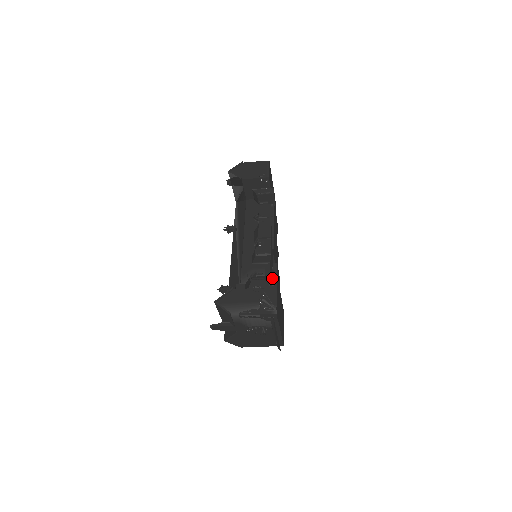
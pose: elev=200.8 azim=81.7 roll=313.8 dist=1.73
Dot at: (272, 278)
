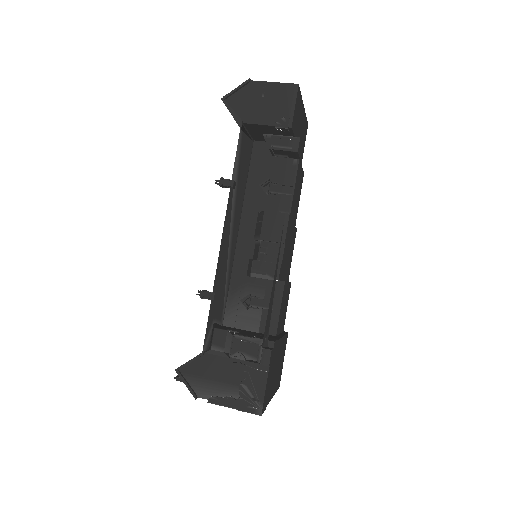
Dot at: (264, 354)
